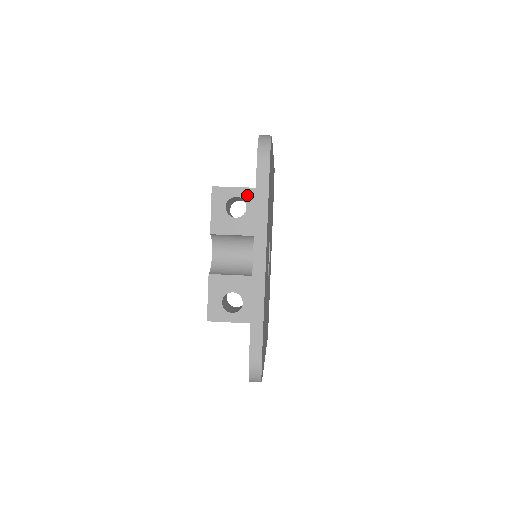
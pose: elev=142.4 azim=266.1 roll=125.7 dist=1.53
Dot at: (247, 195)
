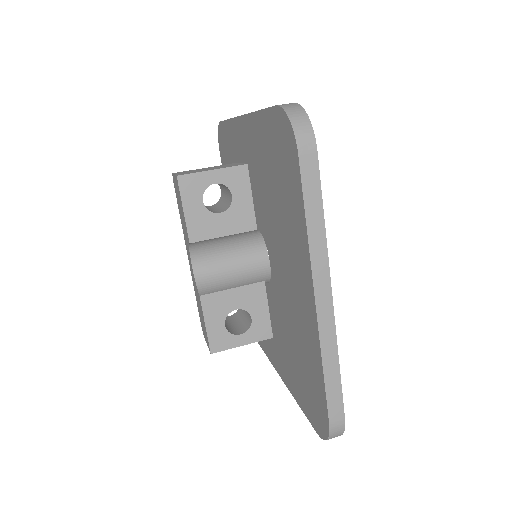
Dot at: (229, 178)
